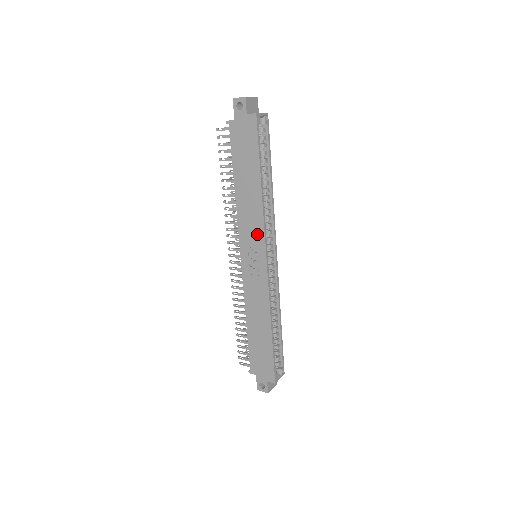
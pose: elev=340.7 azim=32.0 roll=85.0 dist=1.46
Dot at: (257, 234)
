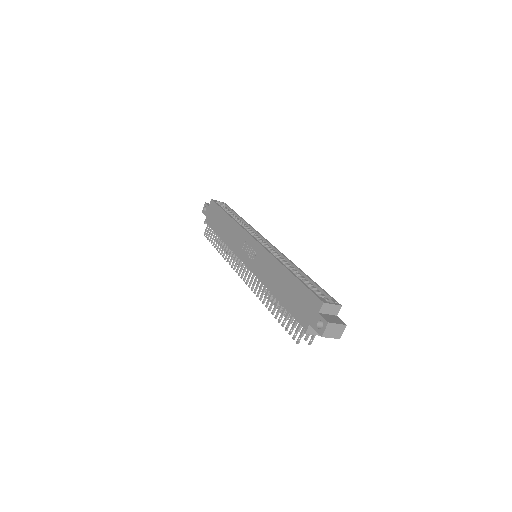
Dot at: (242, 237)
